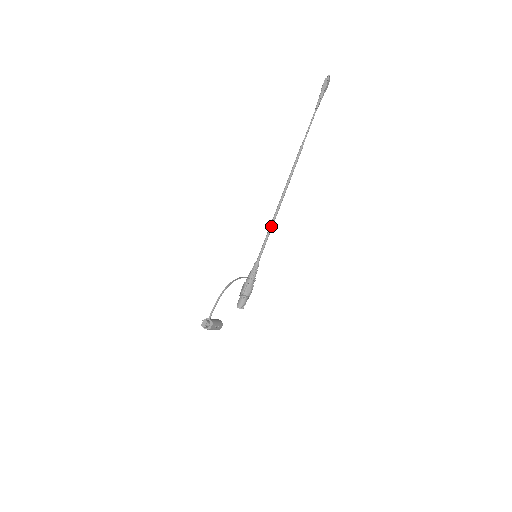
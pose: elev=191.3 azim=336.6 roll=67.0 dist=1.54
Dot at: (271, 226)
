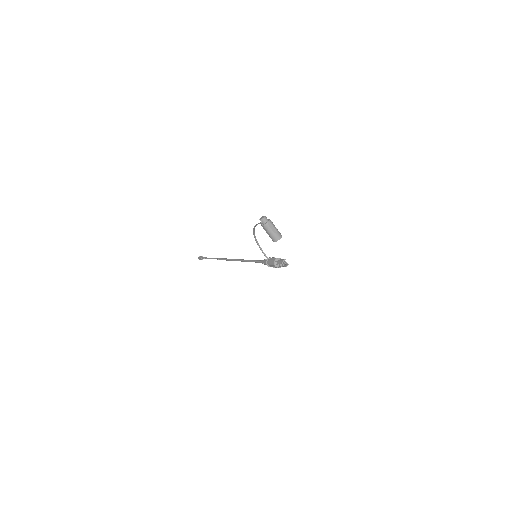
Dot at: (246, 260)
